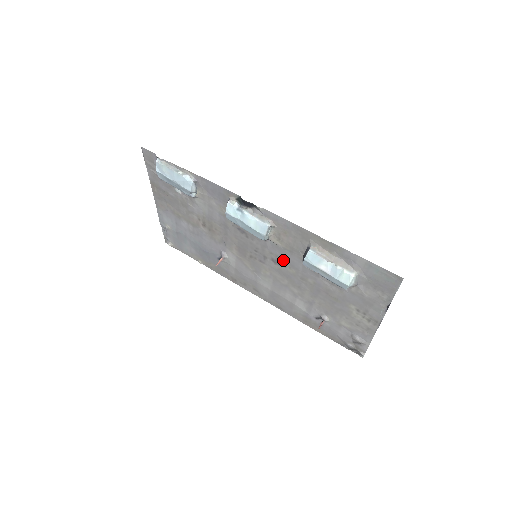
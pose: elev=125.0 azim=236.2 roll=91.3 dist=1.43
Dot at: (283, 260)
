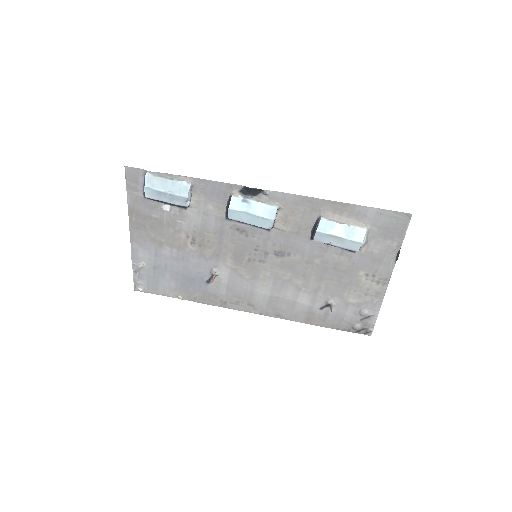
Dot at: (287, 248)
